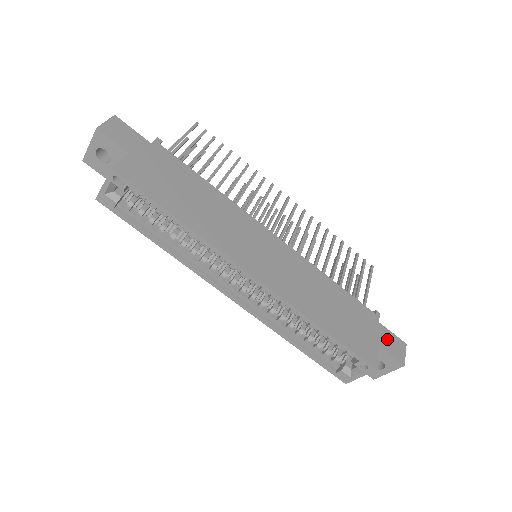
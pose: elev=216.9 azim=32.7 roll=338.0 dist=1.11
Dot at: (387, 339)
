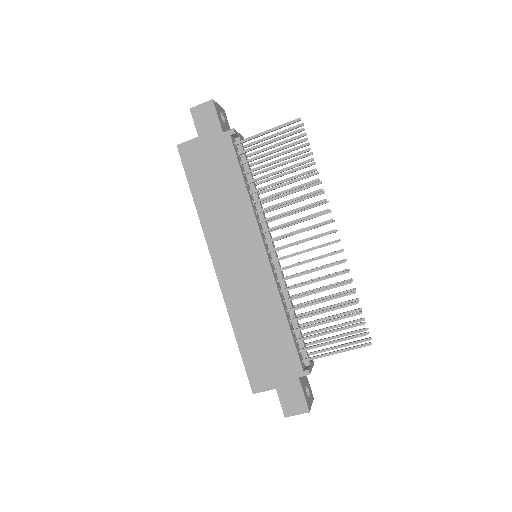
Dot at: (291, 392)
